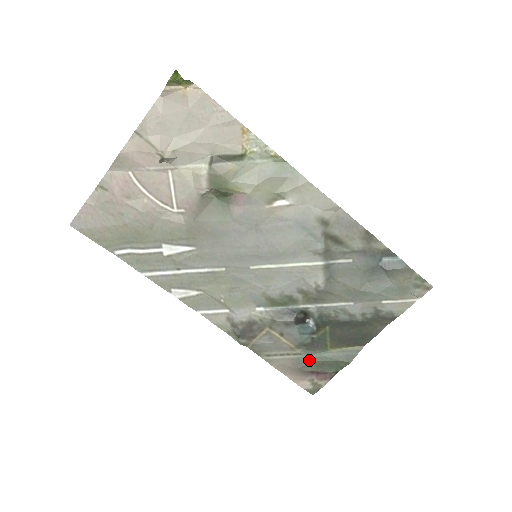
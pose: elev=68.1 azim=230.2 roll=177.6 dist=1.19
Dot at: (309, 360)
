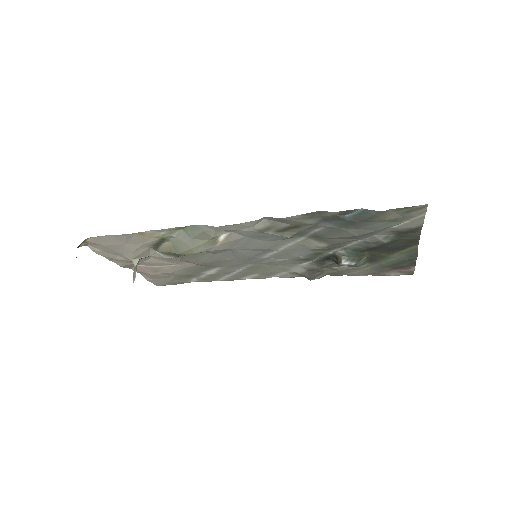
Dot at: (380, 266)
